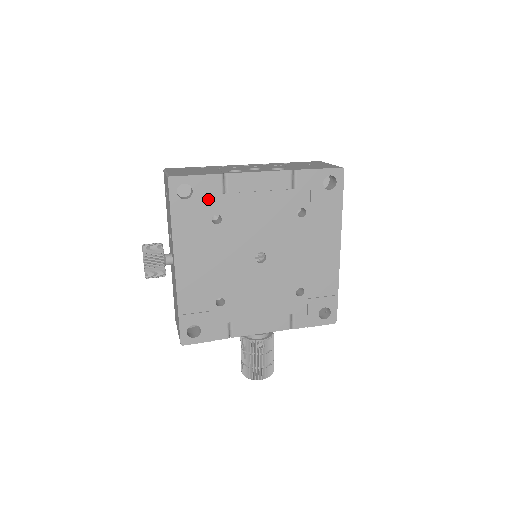
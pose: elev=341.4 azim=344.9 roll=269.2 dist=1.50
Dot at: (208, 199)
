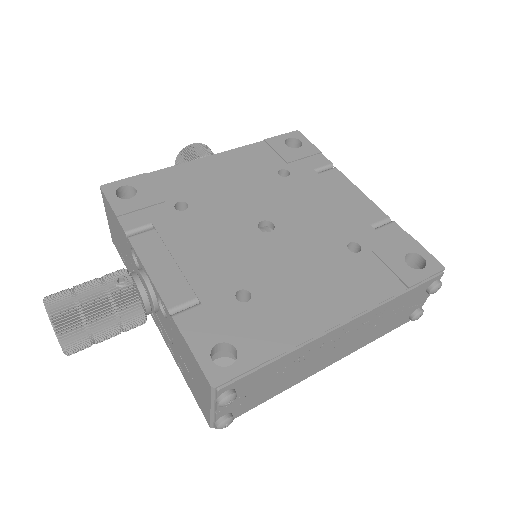
Dot at: (299, 161)
